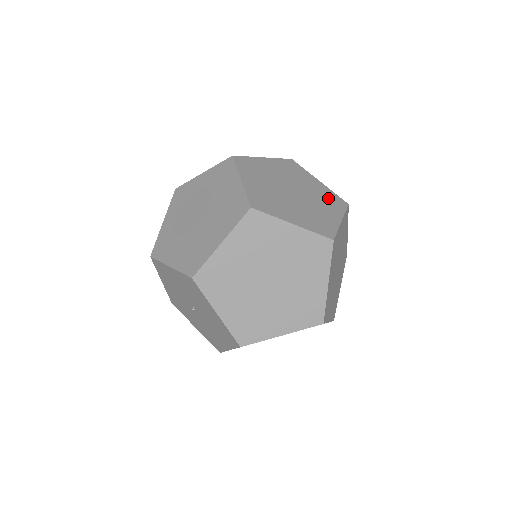
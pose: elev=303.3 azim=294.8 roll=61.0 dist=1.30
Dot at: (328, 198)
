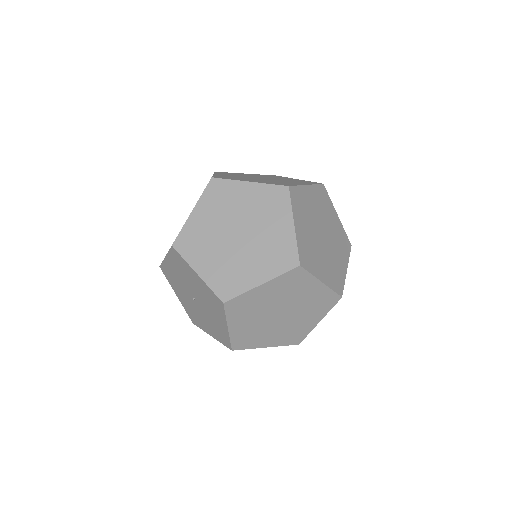
Dot at: (301, 181)
